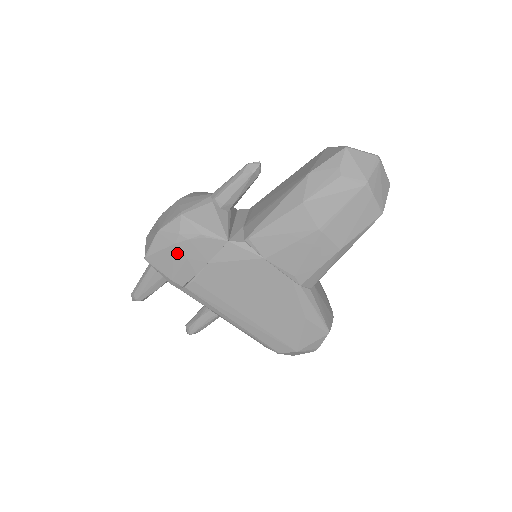
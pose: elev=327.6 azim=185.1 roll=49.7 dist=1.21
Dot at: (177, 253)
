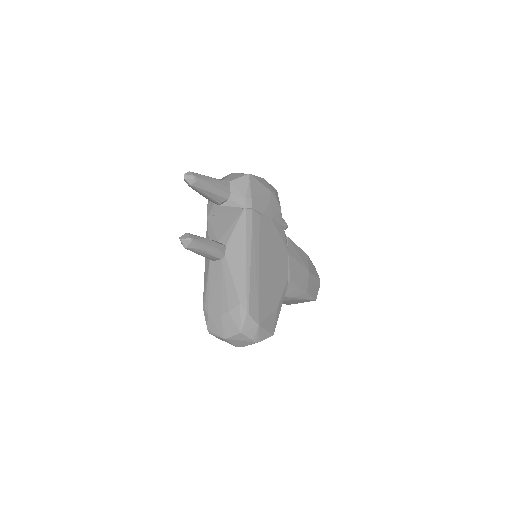
Dot at: (268, 195)
